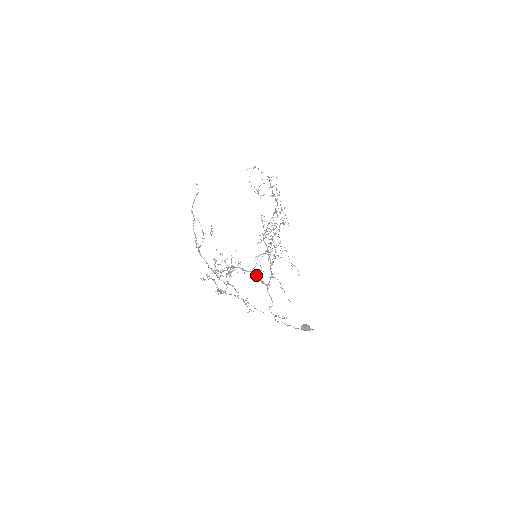
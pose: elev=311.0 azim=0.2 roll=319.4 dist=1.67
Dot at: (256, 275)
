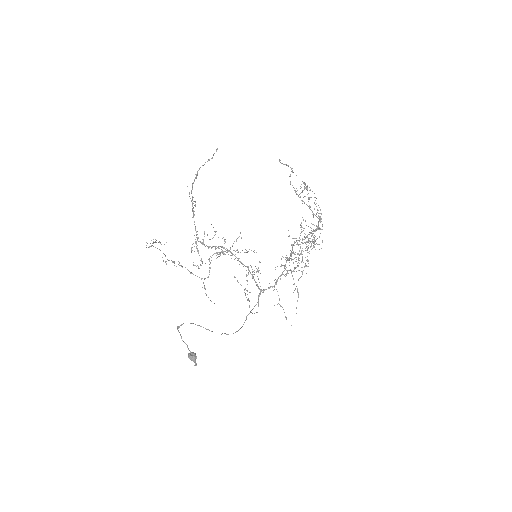
Dot at: (248, 274)
